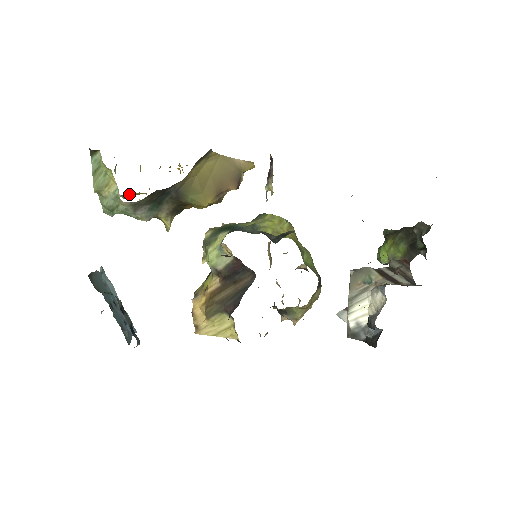
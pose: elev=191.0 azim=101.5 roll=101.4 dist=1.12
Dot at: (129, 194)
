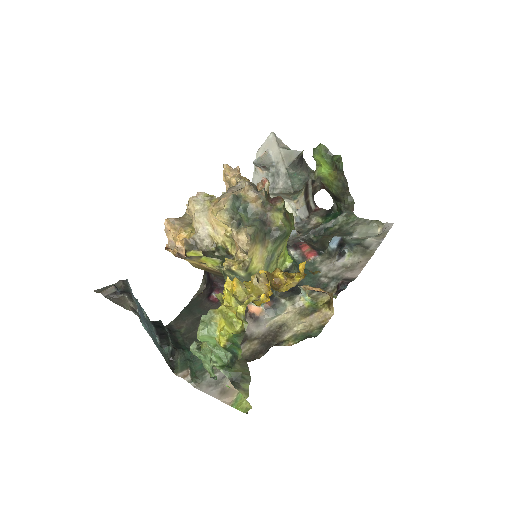
Dot at: occluded
